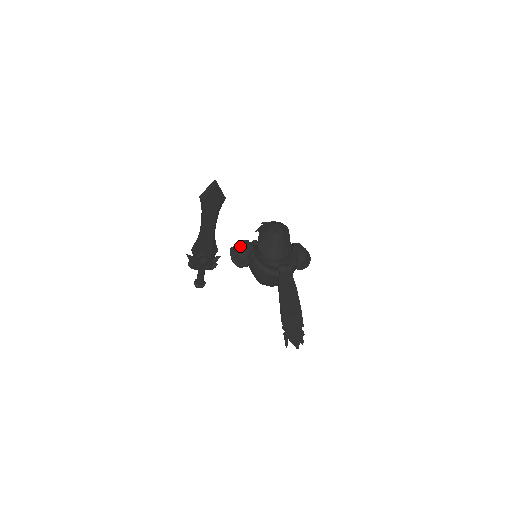
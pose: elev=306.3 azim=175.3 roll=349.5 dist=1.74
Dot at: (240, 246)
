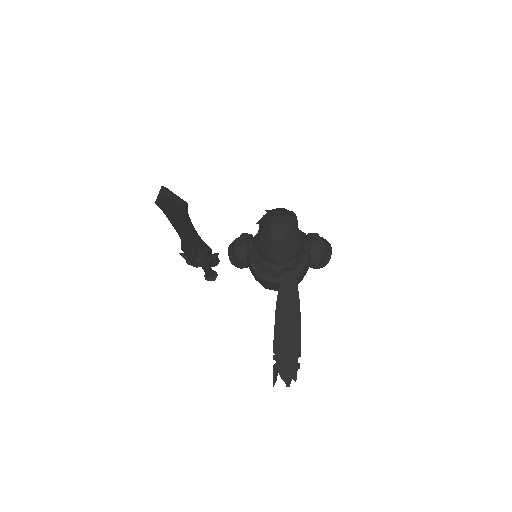
Dot at: (238, 243)
